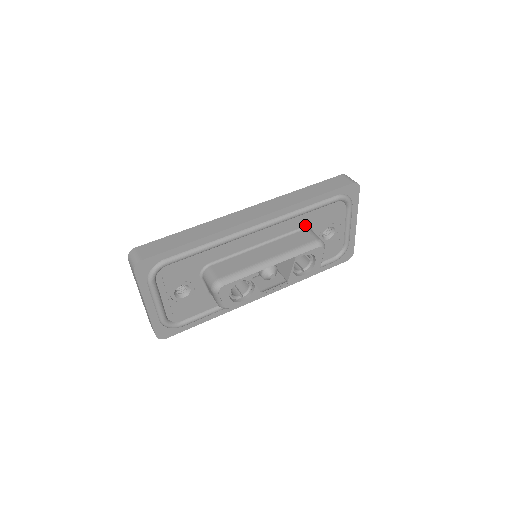
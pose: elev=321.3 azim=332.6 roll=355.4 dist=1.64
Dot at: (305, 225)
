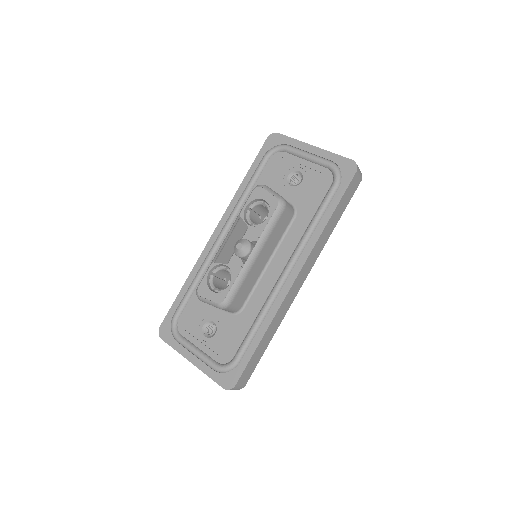
Dot at: occluded
